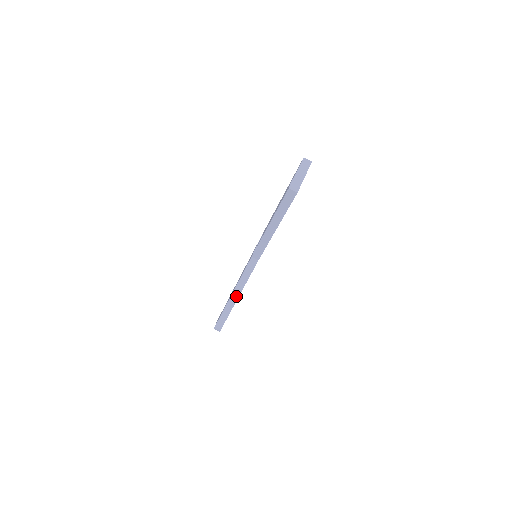
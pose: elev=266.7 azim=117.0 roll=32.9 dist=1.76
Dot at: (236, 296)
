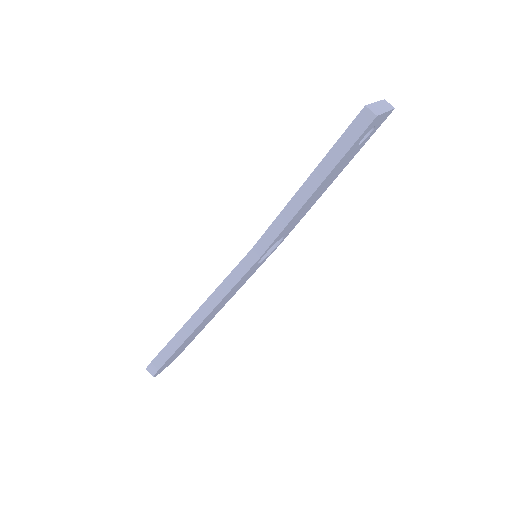
Dot at: (203, 314)
